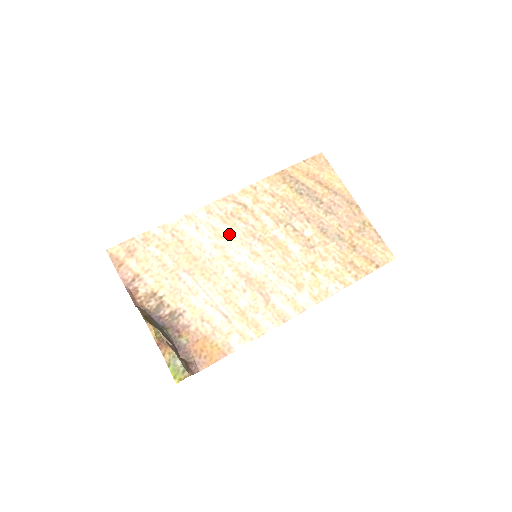
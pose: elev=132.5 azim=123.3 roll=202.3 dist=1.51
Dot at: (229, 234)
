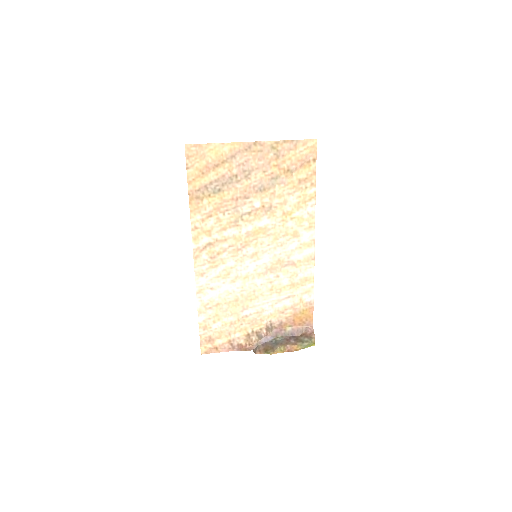
Dot at: (228, 268)
